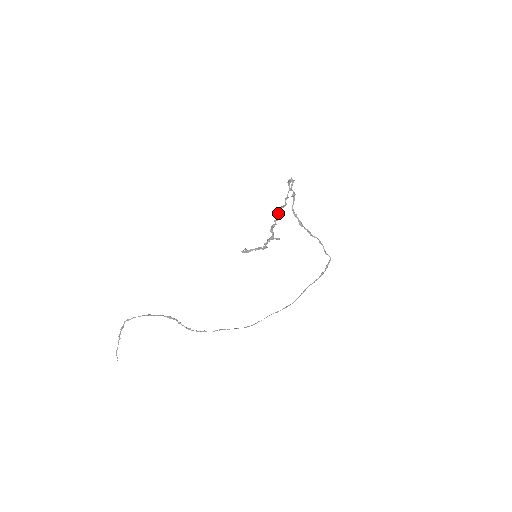
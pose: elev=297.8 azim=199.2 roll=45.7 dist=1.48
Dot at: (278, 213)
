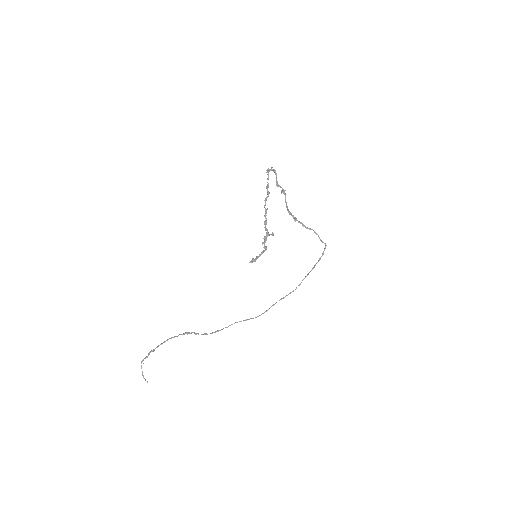
Dot at: occluded
